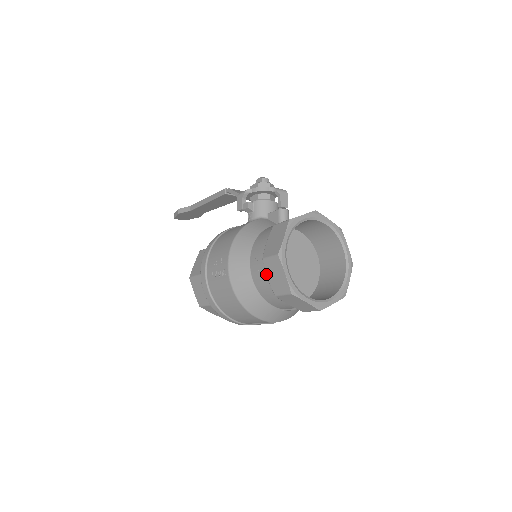
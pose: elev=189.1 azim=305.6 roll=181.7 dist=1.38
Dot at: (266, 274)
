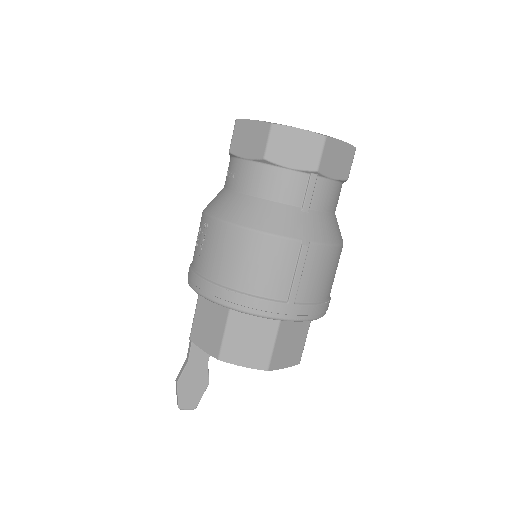
Dot at: (241, 157)
